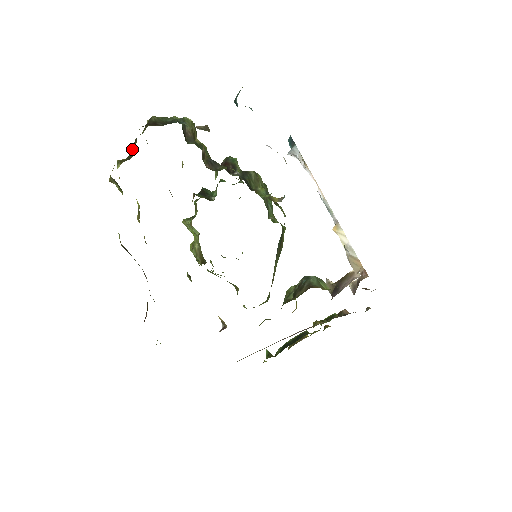
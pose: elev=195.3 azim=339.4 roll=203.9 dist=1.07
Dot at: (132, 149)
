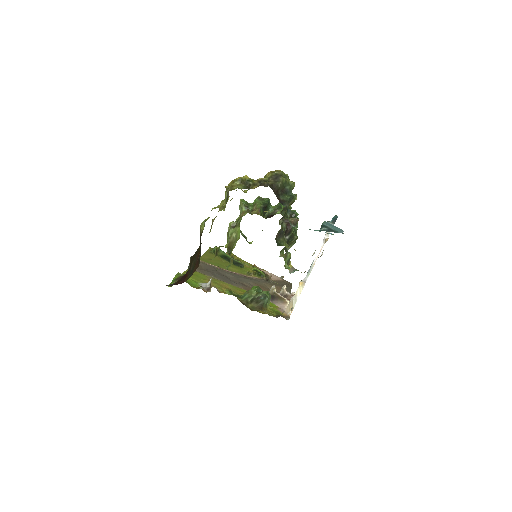
Dot at: (254, 182)
